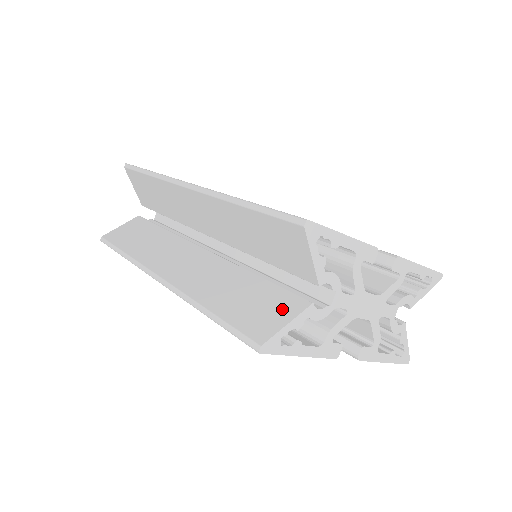
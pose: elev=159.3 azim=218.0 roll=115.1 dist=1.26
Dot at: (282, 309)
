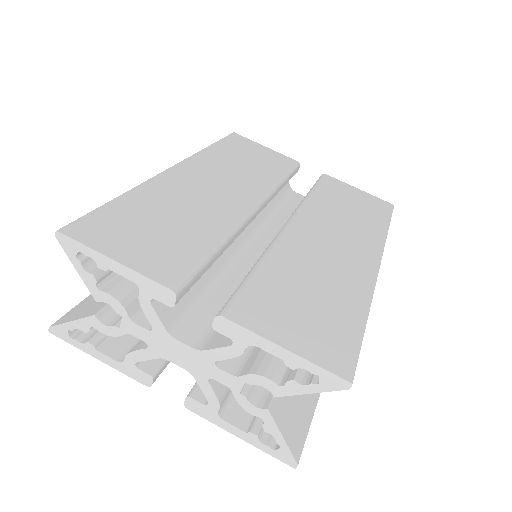
Dot at: (91, 308)
